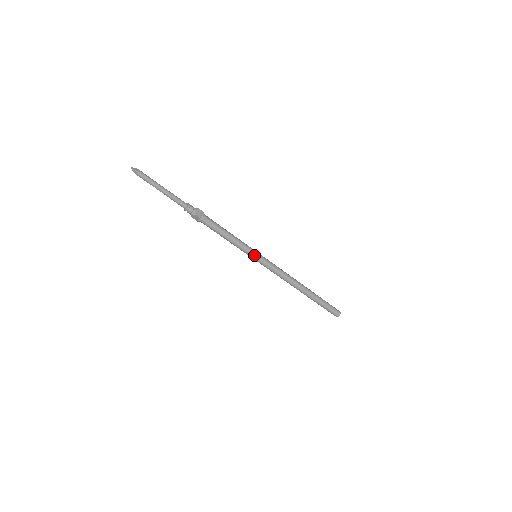
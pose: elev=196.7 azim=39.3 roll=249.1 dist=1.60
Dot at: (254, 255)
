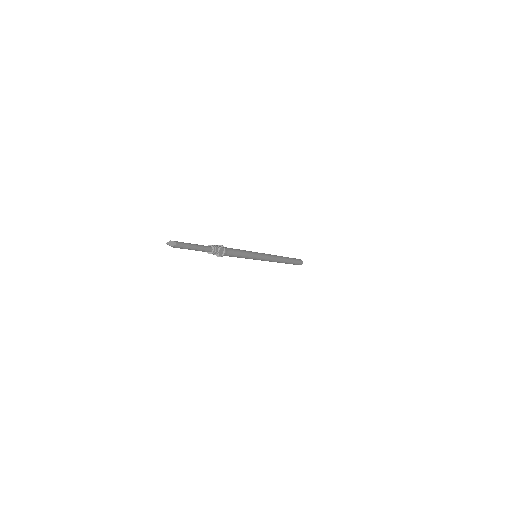
Dot at: (256, 259)
